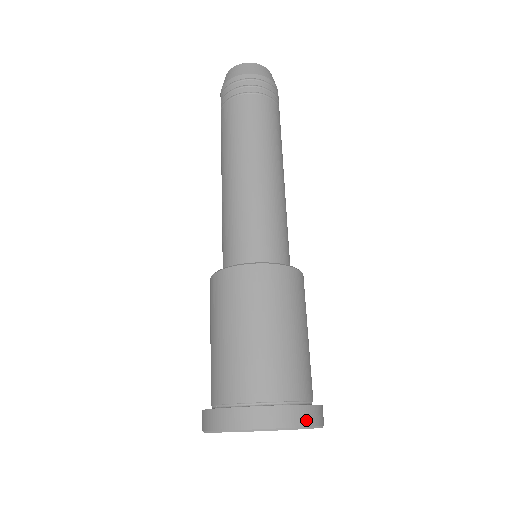
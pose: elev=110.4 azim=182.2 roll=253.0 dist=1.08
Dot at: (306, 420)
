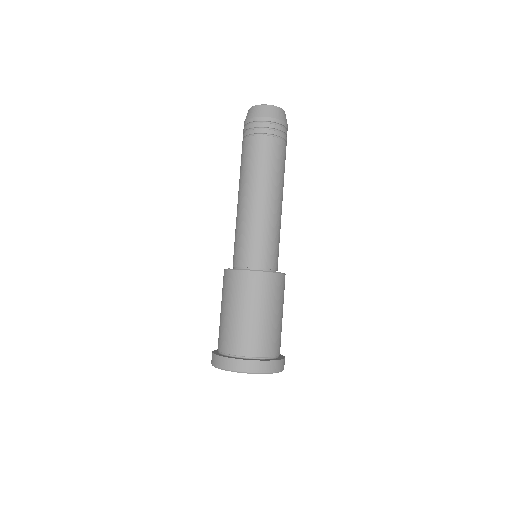
Dot at: (238, 368)
